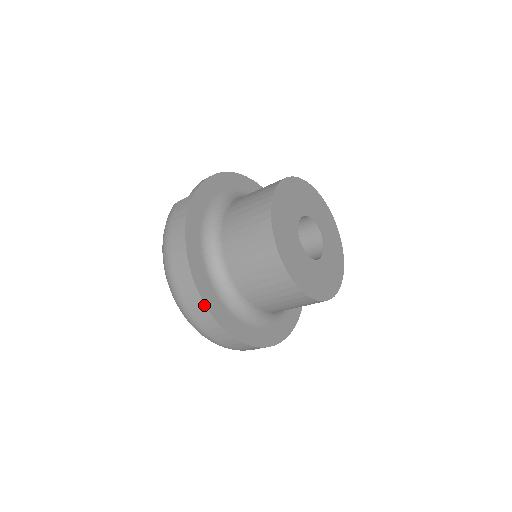
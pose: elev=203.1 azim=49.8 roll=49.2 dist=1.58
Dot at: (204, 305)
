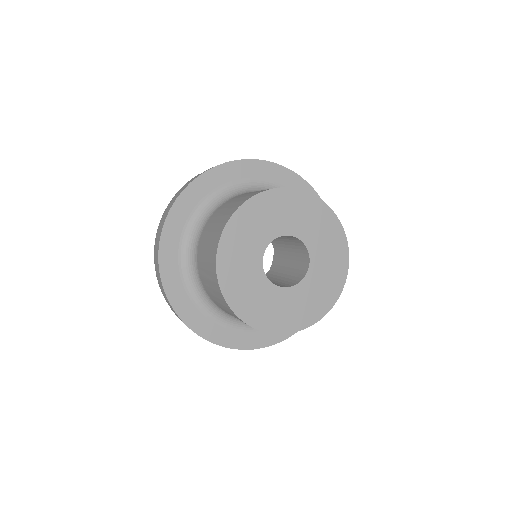
Dot at: (160, 278)
